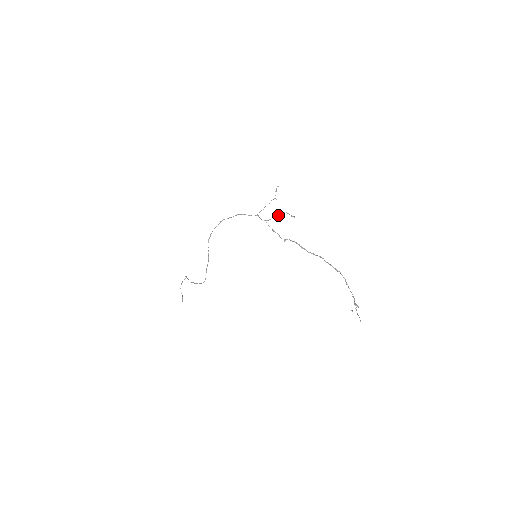
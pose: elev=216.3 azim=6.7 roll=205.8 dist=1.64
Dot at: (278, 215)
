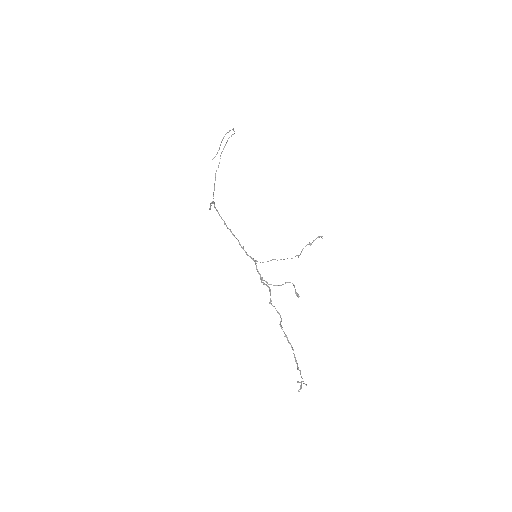
Dot at: (276, 285)
